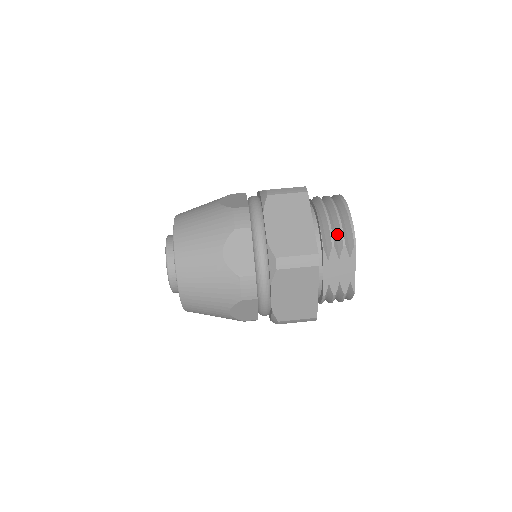
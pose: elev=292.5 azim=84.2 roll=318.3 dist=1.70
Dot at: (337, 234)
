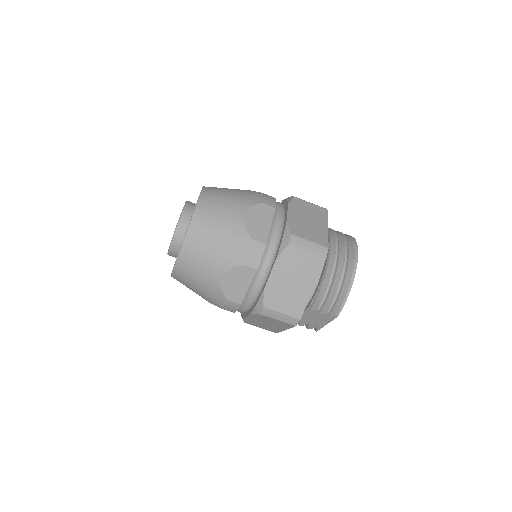
Dot at: (328, 300)
